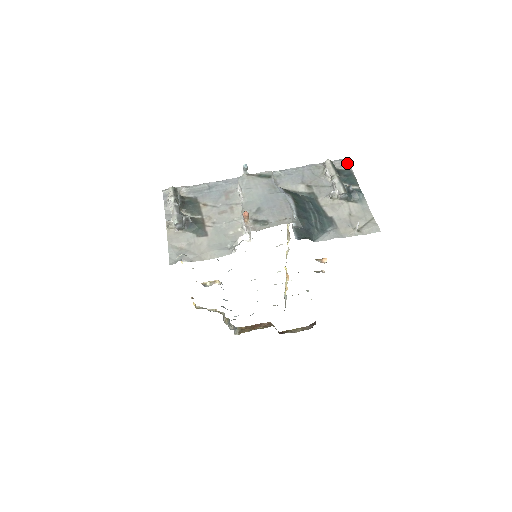
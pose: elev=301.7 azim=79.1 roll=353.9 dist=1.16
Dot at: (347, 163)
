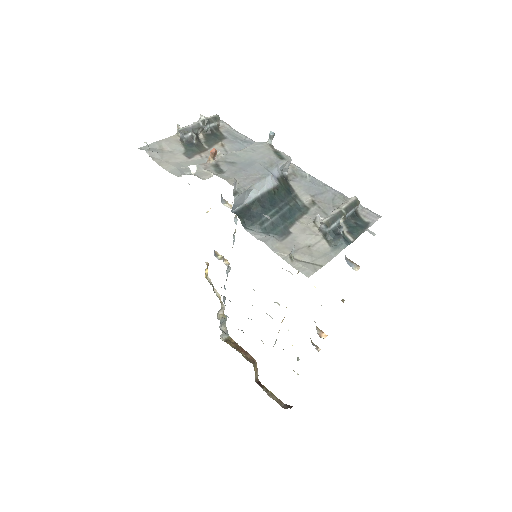
Dot at: (375, 219)
